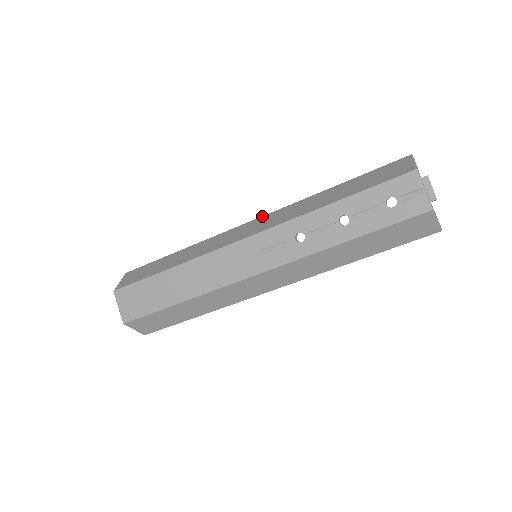
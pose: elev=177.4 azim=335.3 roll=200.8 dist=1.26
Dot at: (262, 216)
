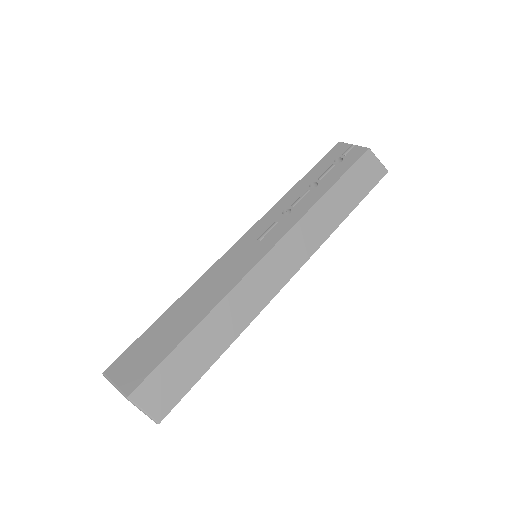
Dot at: occluded
